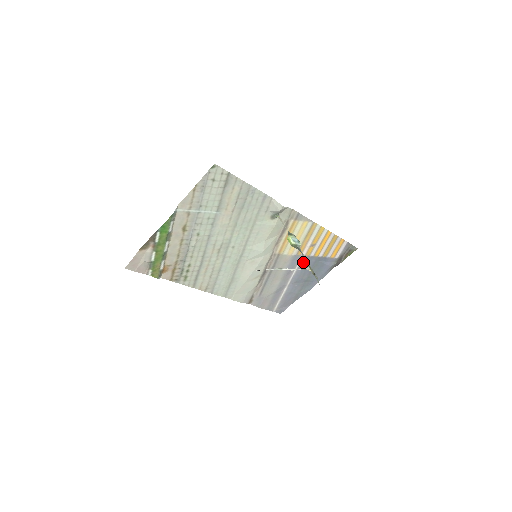
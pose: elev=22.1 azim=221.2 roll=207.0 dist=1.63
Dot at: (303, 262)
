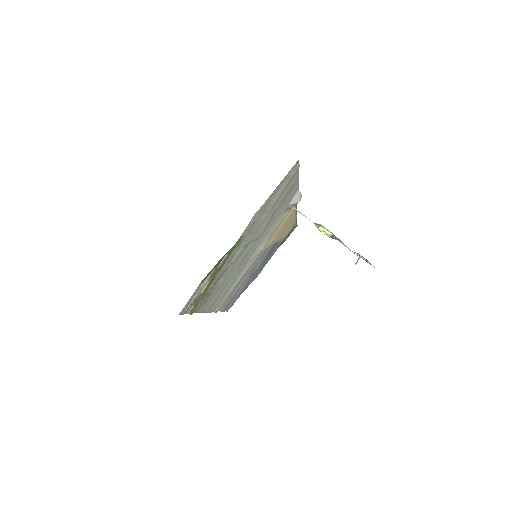
Dot at: (268, 251)
